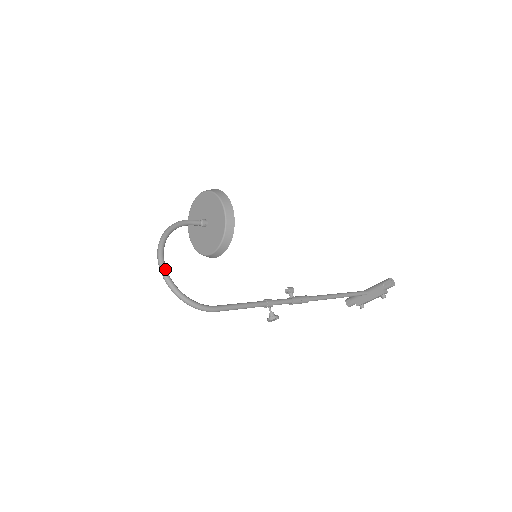
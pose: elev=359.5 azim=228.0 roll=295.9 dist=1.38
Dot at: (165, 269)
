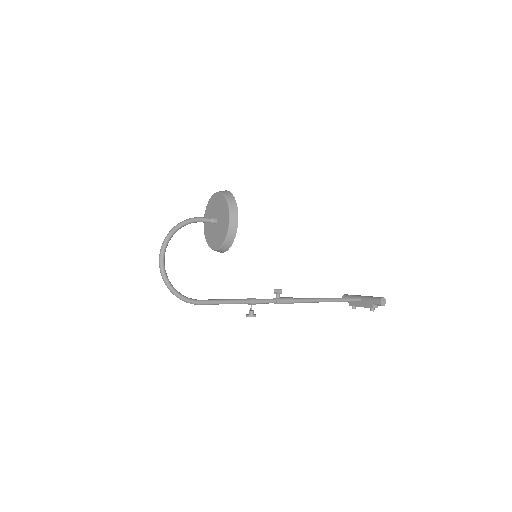
Dot at: (163, 264)
